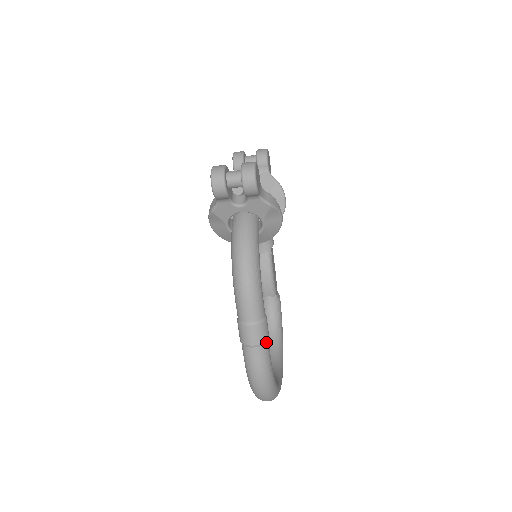
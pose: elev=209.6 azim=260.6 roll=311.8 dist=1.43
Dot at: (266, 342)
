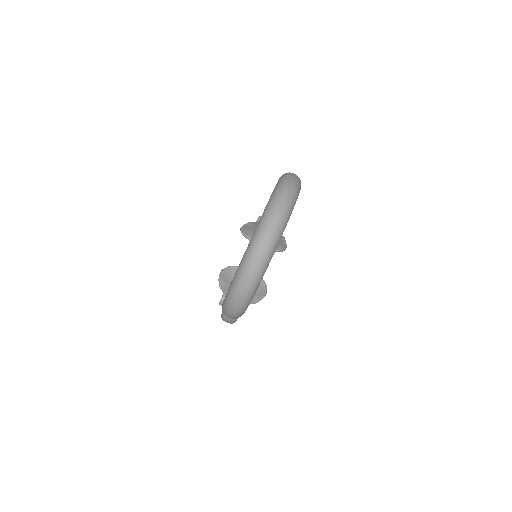
Dot at: occluded
